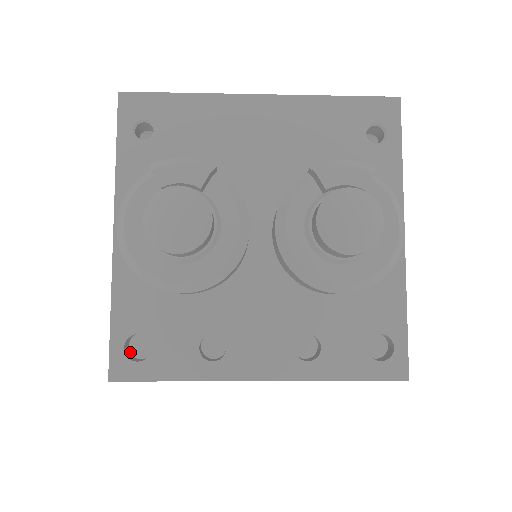
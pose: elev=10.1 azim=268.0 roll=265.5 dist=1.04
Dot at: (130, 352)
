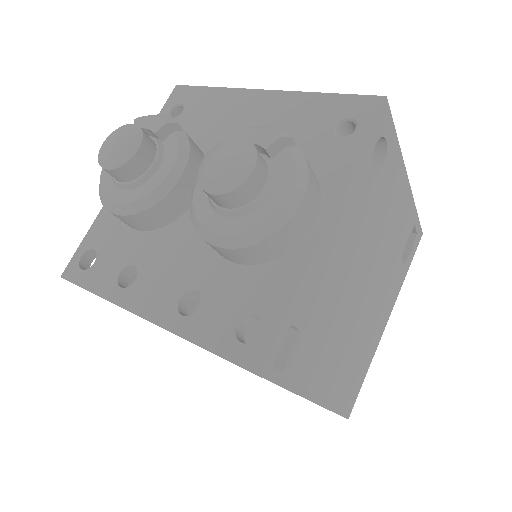
Dot at: occluded
